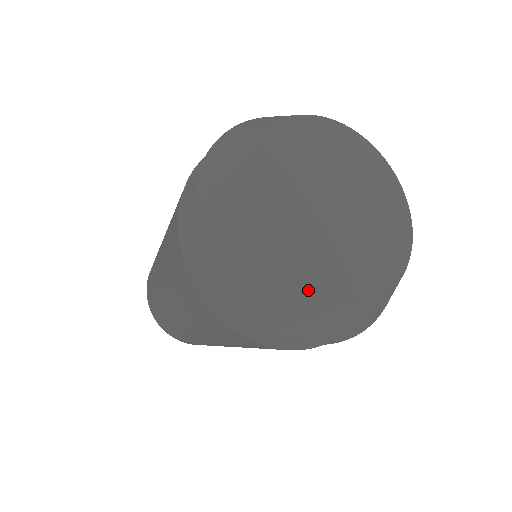
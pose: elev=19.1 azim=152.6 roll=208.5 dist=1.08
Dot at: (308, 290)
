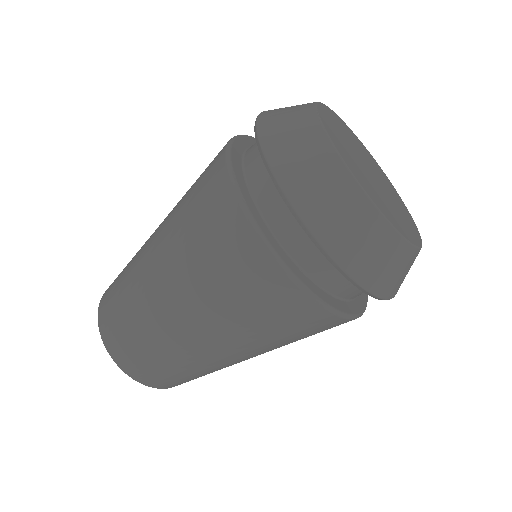
Dot at: (403, 239)
